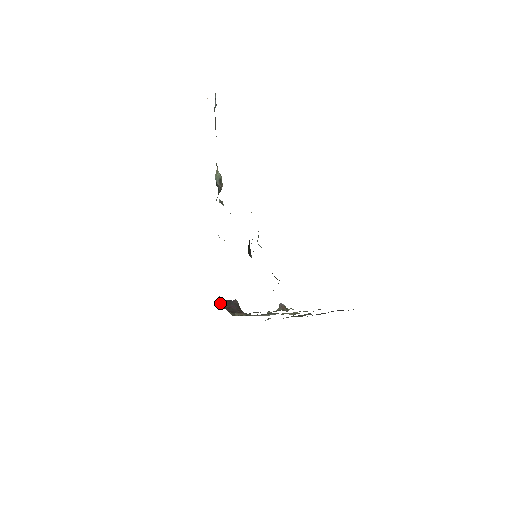
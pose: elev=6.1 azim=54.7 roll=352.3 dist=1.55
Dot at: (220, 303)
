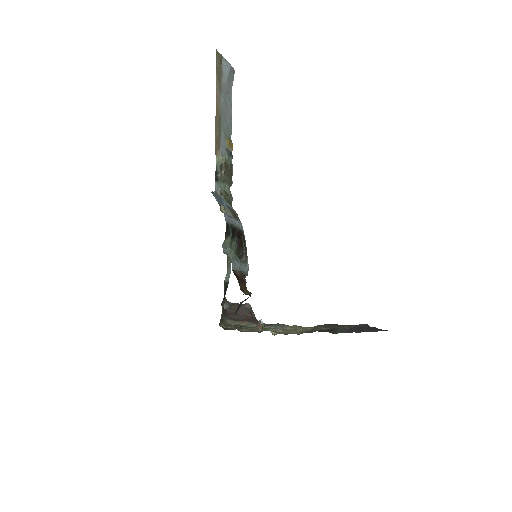
Dot at: (225, 307)
